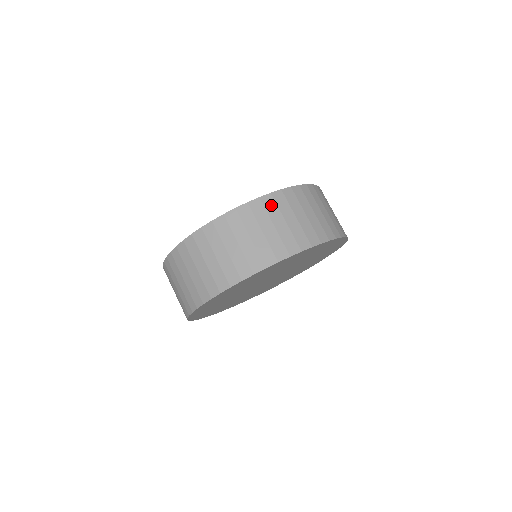
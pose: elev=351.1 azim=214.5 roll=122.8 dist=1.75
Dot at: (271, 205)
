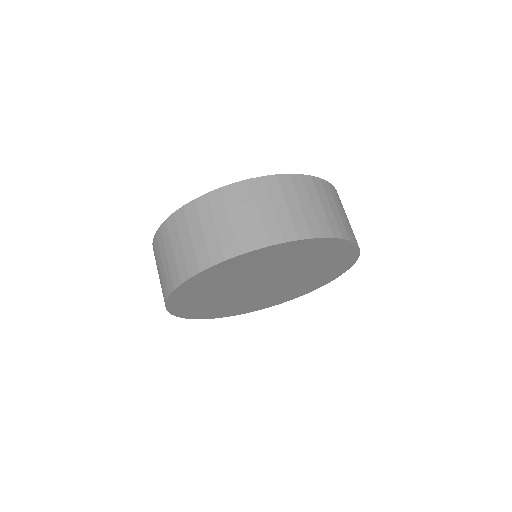
Dot at: occluded
